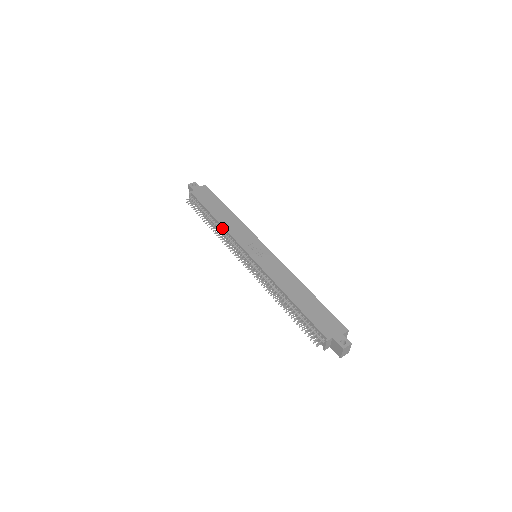
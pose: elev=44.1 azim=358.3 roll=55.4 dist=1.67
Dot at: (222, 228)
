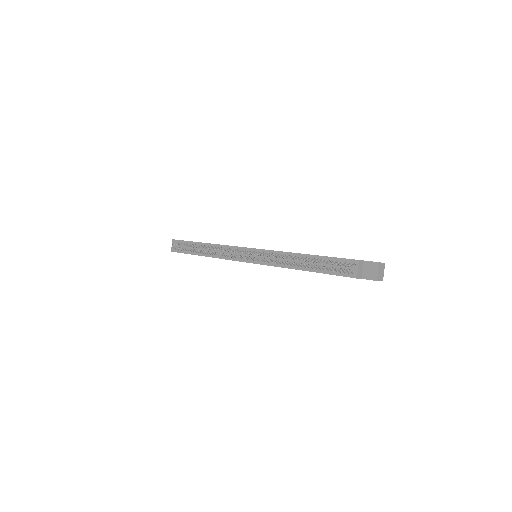
Dot at: (215, 247)
